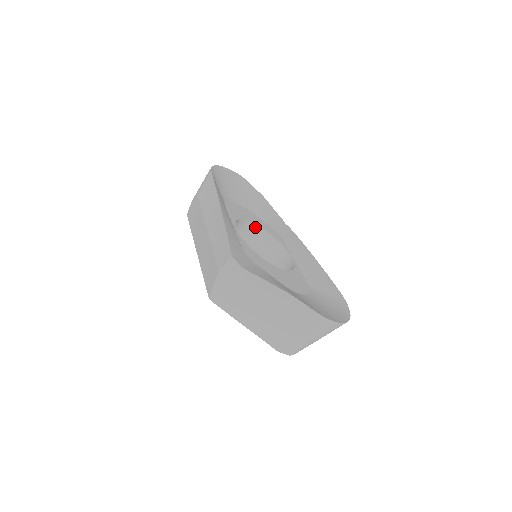
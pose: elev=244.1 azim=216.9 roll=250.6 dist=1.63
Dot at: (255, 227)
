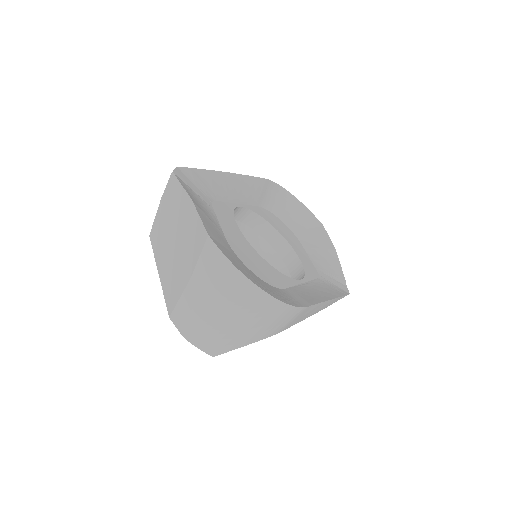
Dot at: (286, 245)
